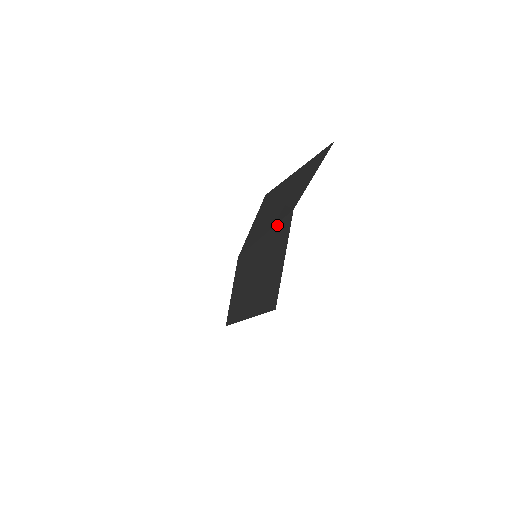
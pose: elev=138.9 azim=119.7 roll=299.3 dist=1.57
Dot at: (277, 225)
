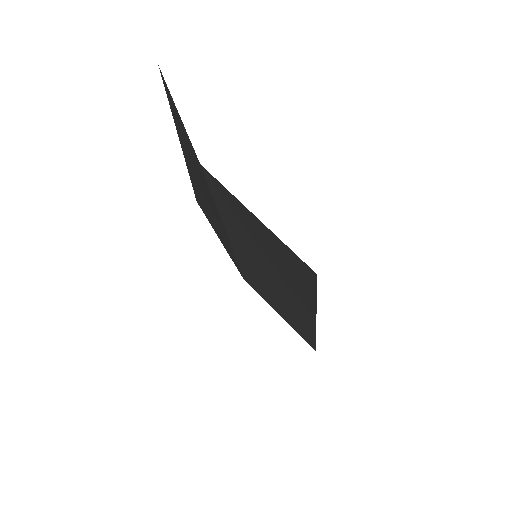
Dot at: (215, 202)
